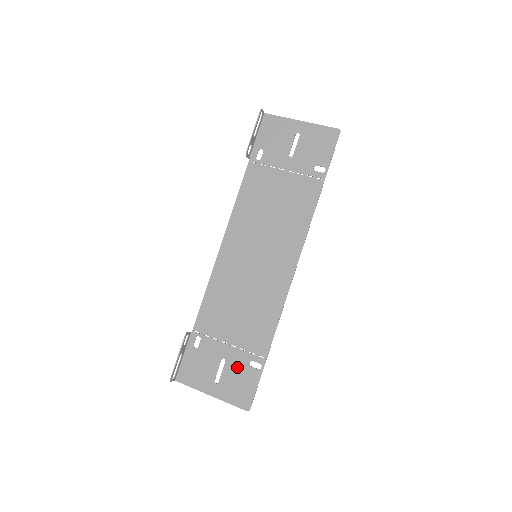
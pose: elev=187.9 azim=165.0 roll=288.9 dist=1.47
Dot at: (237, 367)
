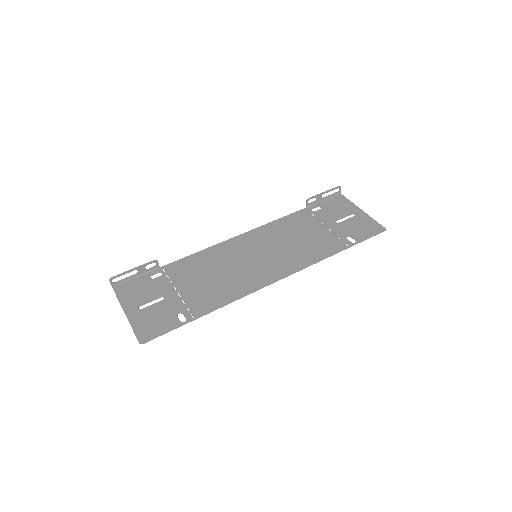
Dot at: (167, 309)
